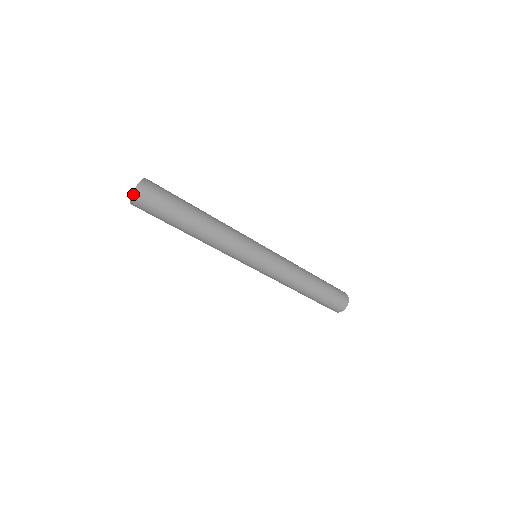
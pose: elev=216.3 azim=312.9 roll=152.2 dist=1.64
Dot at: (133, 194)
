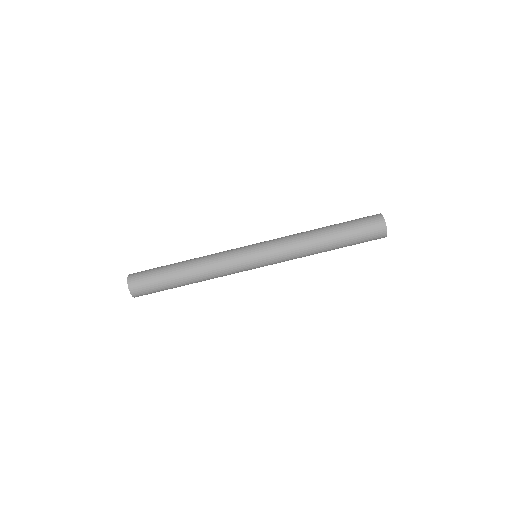
Dot at: occluded
